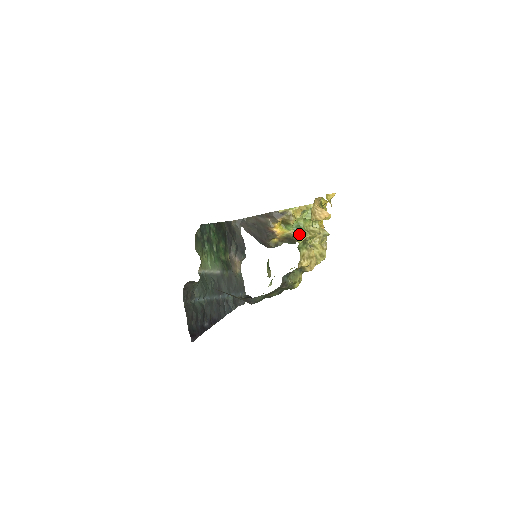
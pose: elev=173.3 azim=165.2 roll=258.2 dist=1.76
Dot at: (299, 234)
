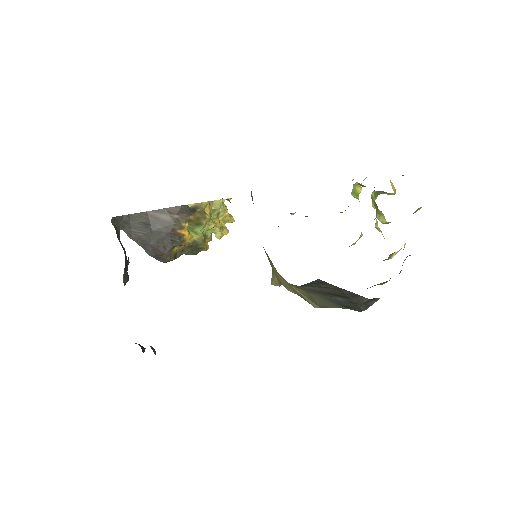
Dot at: (377, 211)
